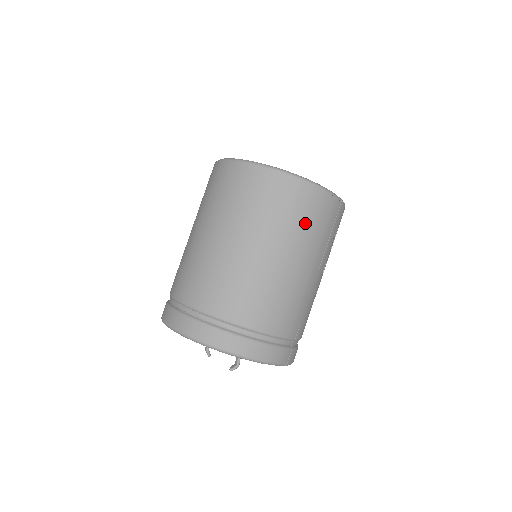
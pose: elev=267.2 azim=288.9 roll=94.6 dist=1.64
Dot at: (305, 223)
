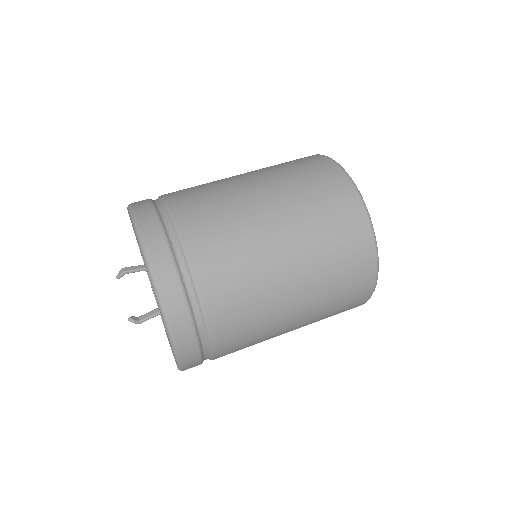
Dot at: (337, 300)
